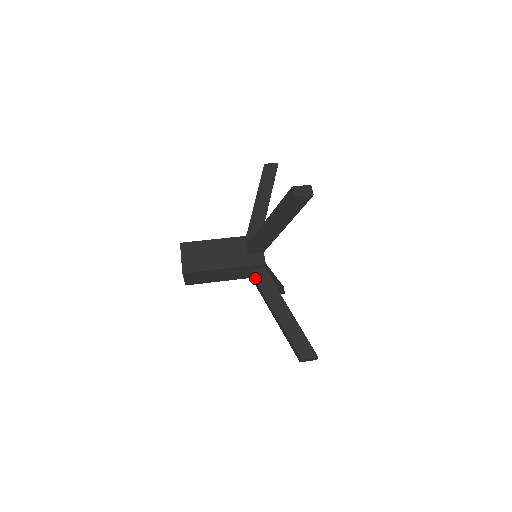
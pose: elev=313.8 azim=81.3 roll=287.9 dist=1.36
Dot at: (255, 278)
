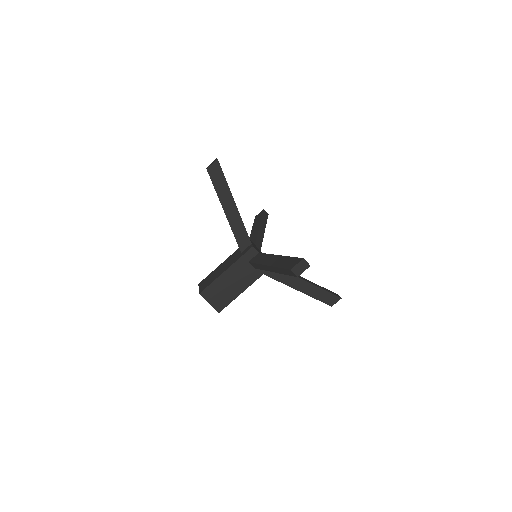
Dot at: (268, 276)
